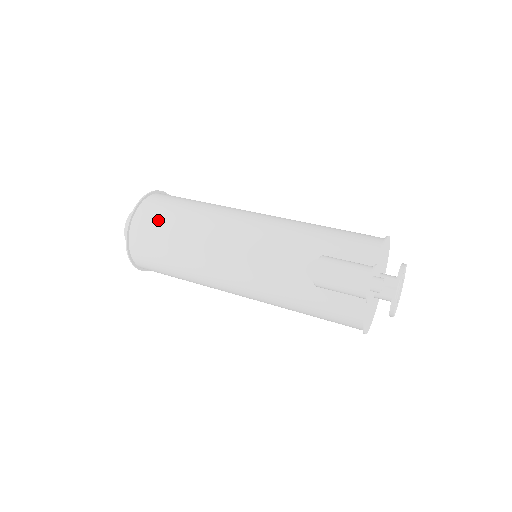
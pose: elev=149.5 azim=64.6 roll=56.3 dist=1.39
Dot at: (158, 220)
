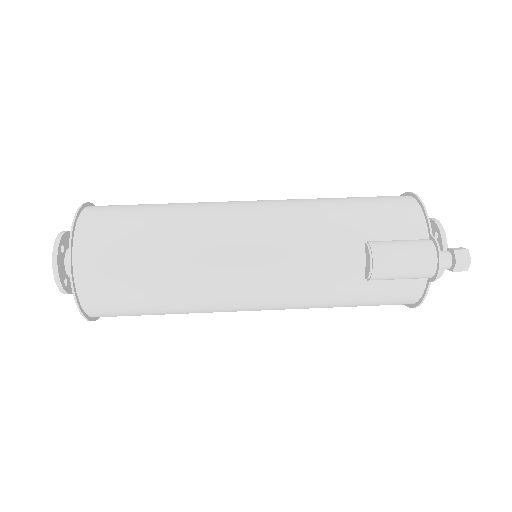
Dot at: (117, 254)
